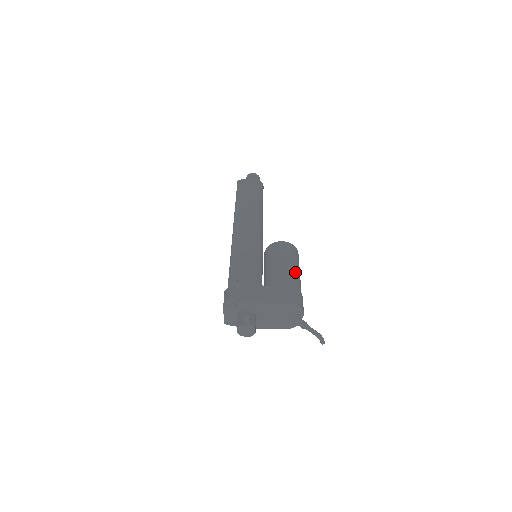
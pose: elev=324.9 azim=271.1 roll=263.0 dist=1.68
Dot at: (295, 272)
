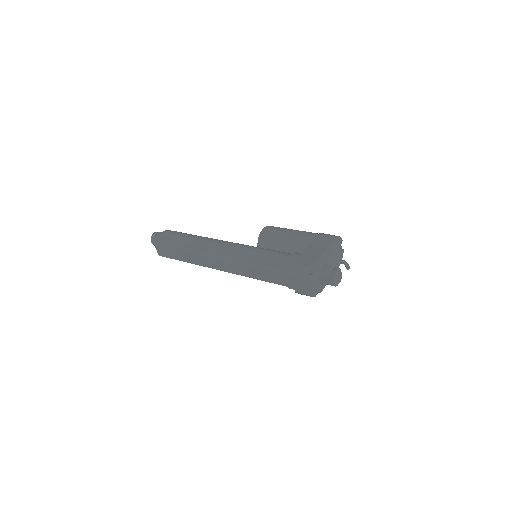
Dot at: occluded
